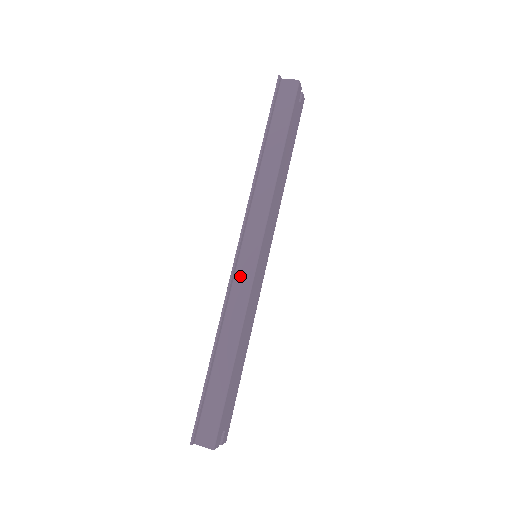
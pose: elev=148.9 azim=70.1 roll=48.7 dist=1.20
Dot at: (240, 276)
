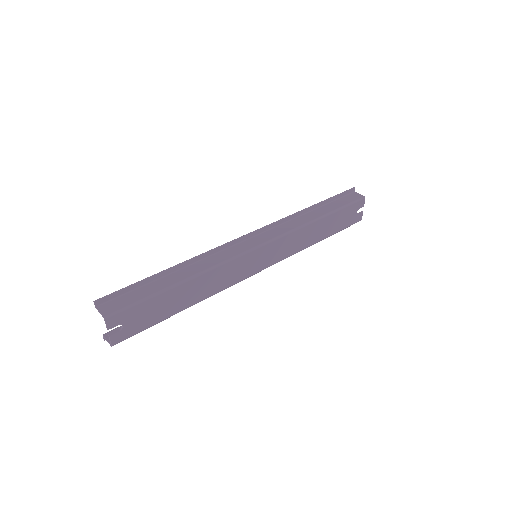
Dot at: (236, 248)
